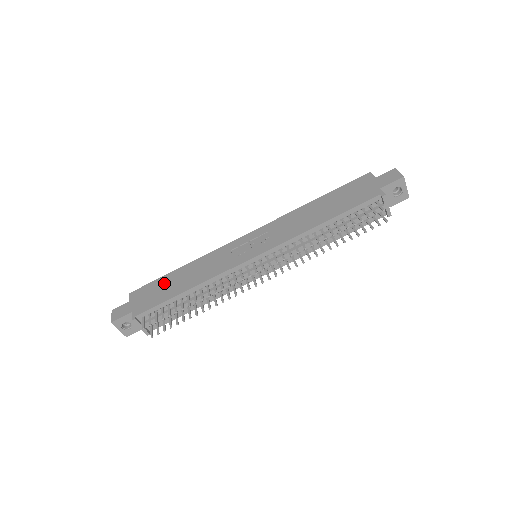
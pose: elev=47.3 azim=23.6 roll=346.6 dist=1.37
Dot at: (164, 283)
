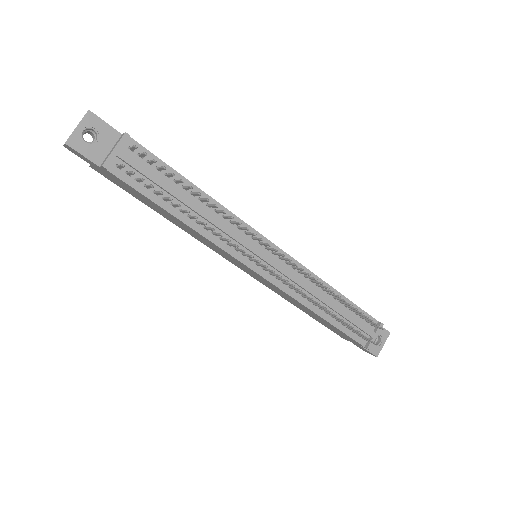
Dot at: occluded
